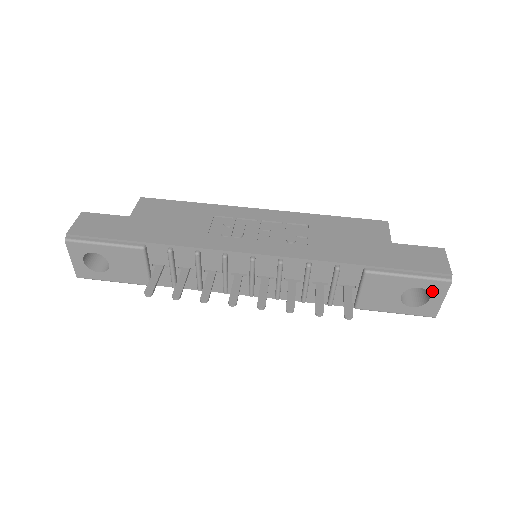
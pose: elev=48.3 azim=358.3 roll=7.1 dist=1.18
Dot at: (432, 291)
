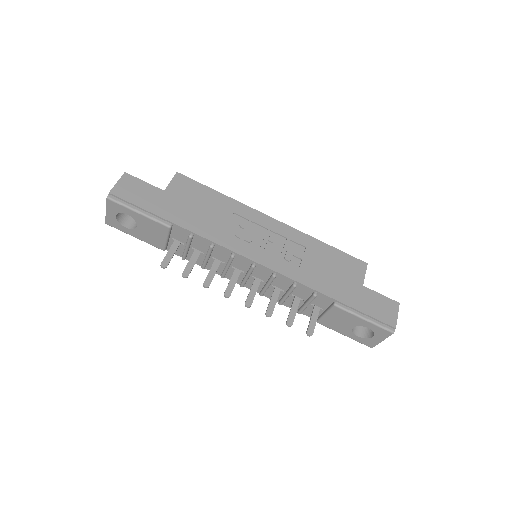
Dot at: (377, 333)
